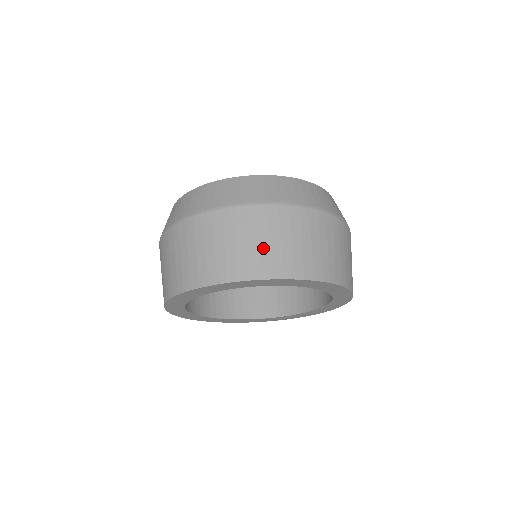
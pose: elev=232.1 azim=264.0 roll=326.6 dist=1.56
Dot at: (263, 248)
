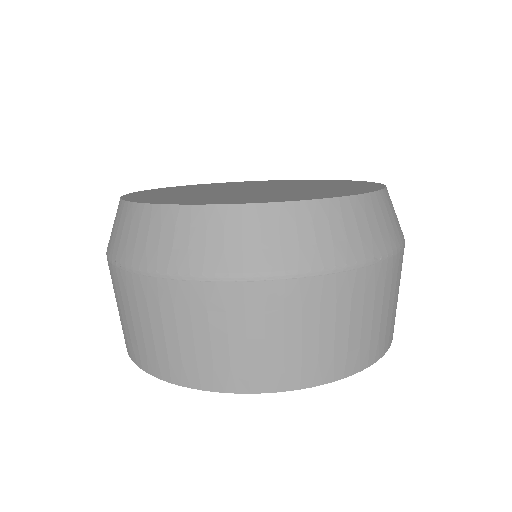
Dot at: (272, 348)
